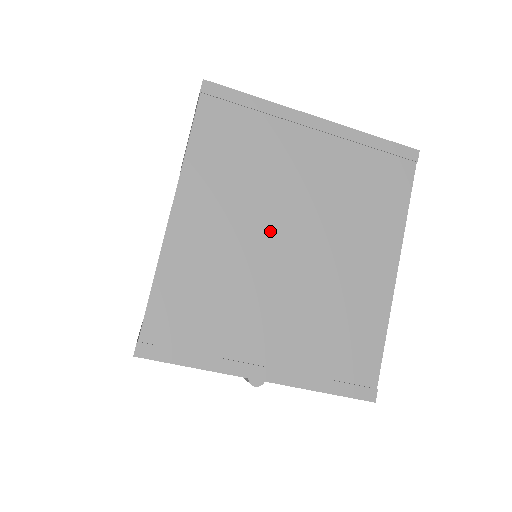
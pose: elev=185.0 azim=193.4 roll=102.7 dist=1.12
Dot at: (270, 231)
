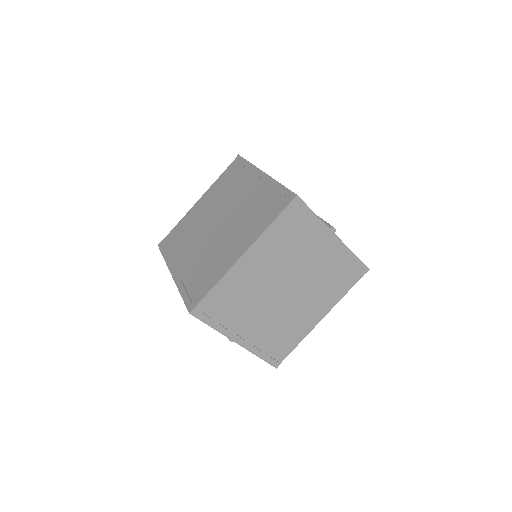
Dot at: (281, 281)
